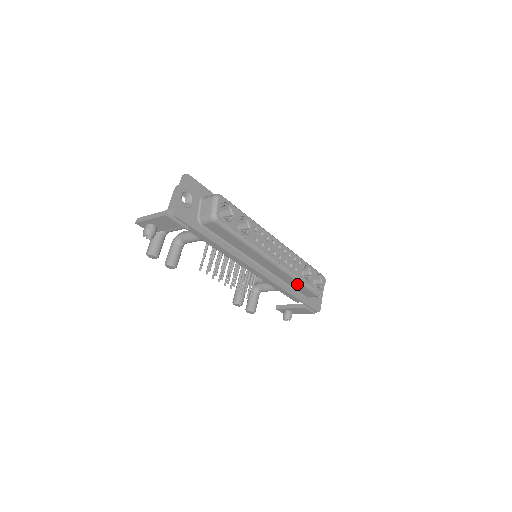
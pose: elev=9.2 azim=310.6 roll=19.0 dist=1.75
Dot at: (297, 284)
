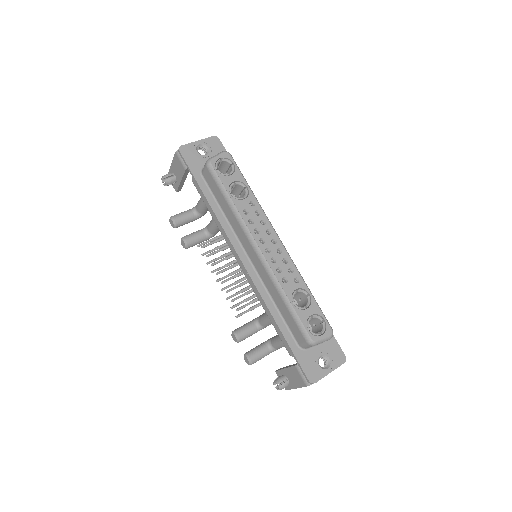
Dot at: (284, 305)
